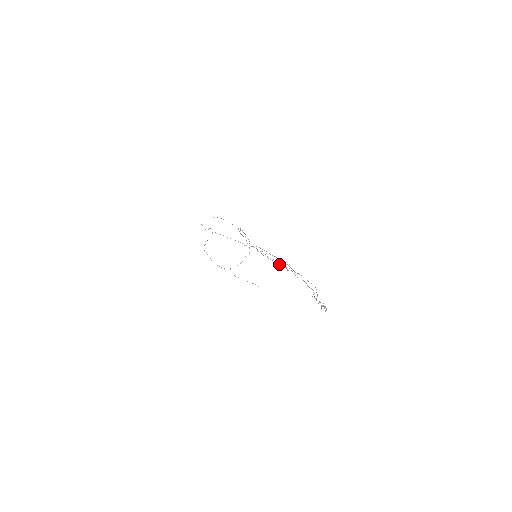
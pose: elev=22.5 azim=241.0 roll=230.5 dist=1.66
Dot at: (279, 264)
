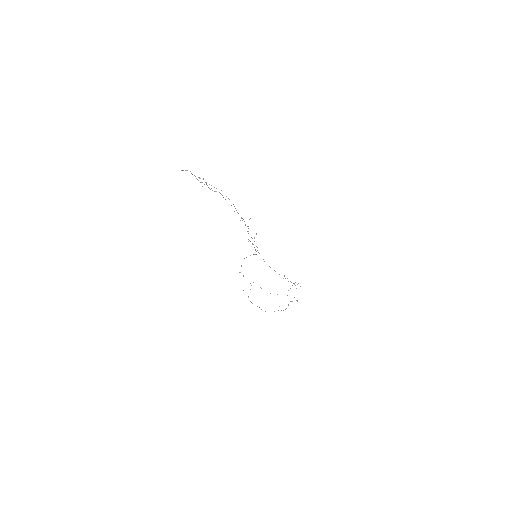
Dot at: occluded
